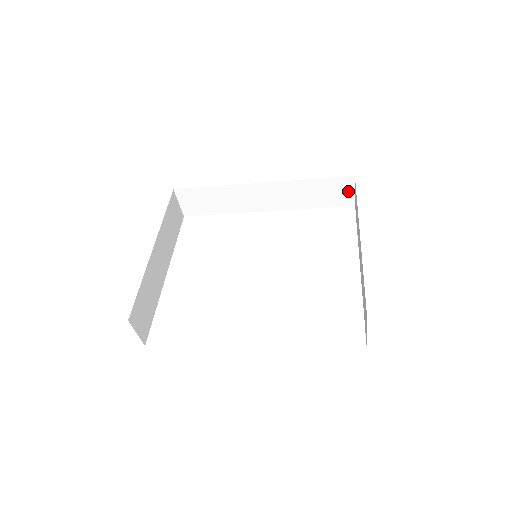
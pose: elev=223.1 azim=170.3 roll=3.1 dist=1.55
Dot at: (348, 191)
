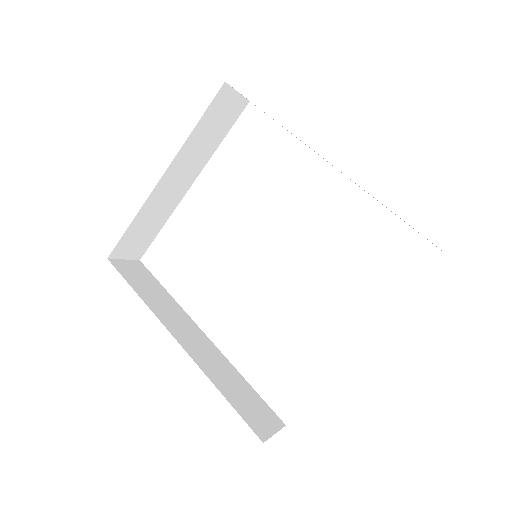
Dot at: occluded
